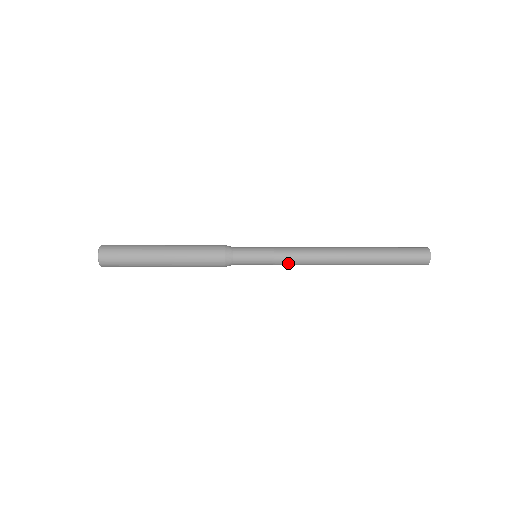
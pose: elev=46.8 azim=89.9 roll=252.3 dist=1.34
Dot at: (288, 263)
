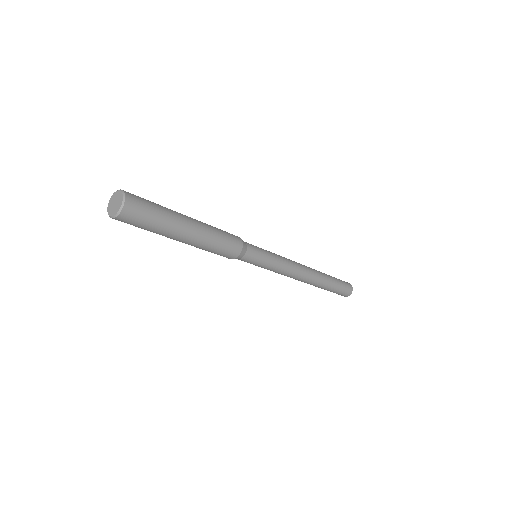
Dot at: (280, 270)
